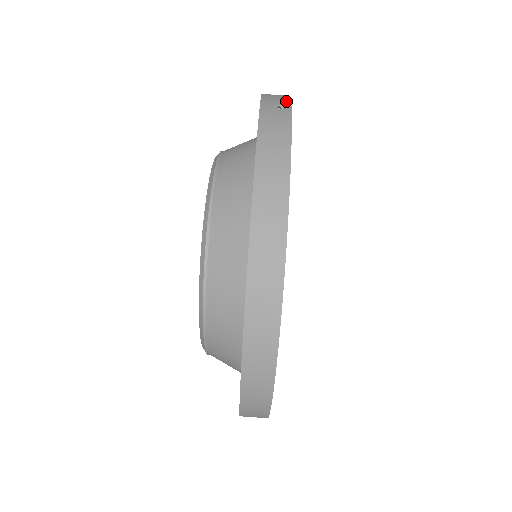
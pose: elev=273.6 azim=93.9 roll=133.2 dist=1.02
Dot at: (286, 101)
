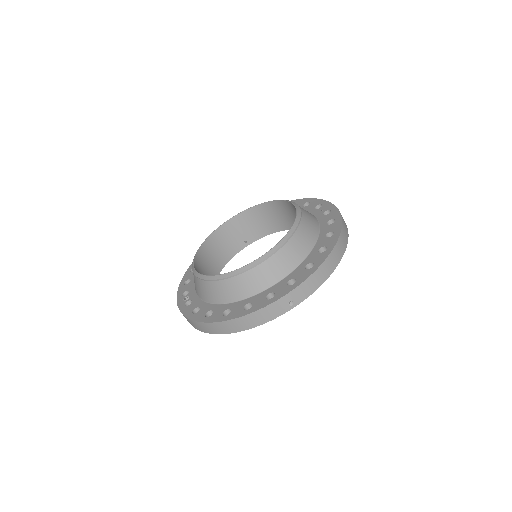
Dot at: (301, 300)
